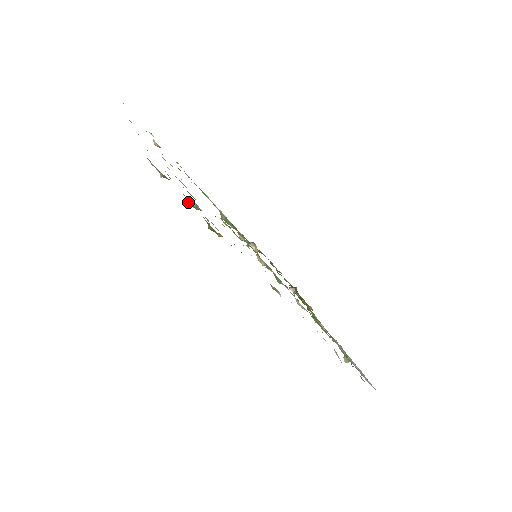
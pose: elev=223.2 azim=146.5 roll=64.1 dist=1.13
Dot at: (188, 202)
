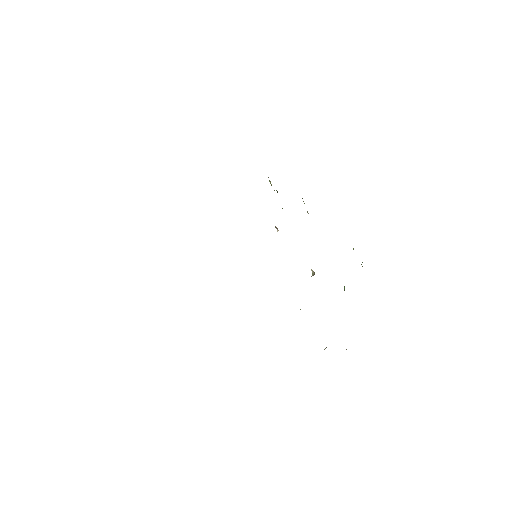
Dot at: occluded
